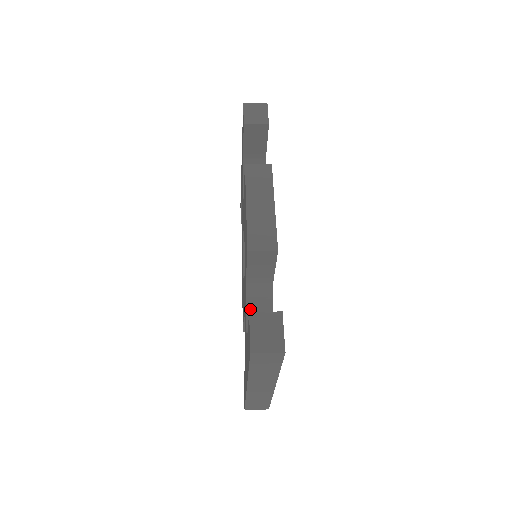
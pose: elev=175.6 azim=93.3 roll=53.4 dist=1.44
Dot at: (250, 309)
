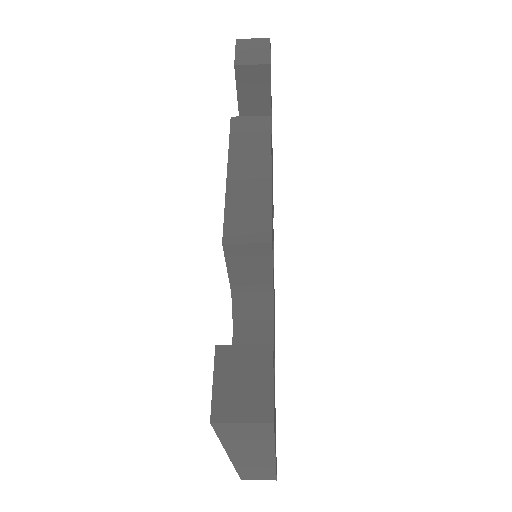
Dot at: (239, 335)
